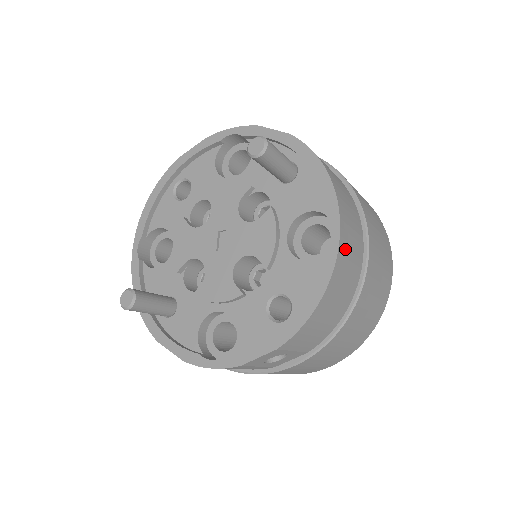
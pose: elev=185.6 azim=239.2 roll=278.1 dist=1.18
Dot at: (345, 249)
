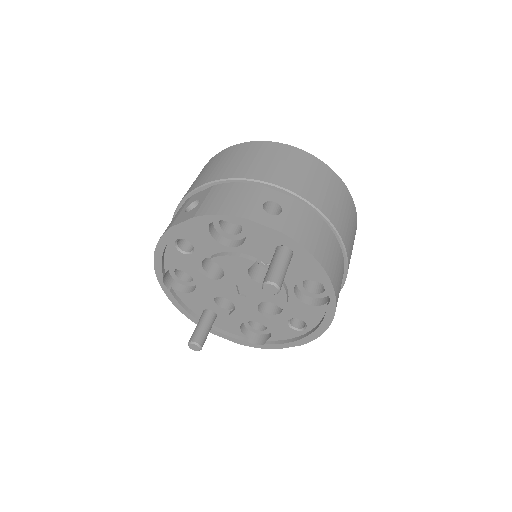
Dot at: occluded
